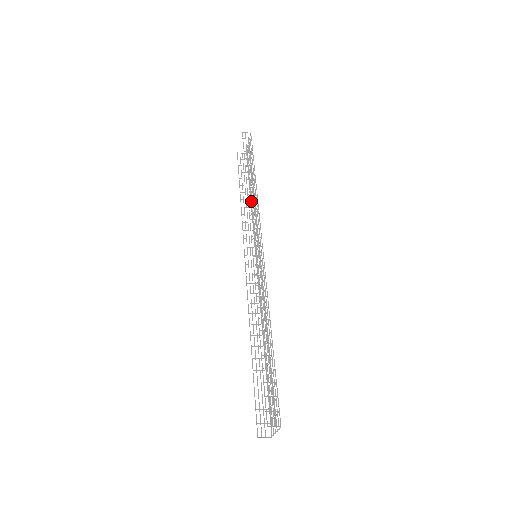
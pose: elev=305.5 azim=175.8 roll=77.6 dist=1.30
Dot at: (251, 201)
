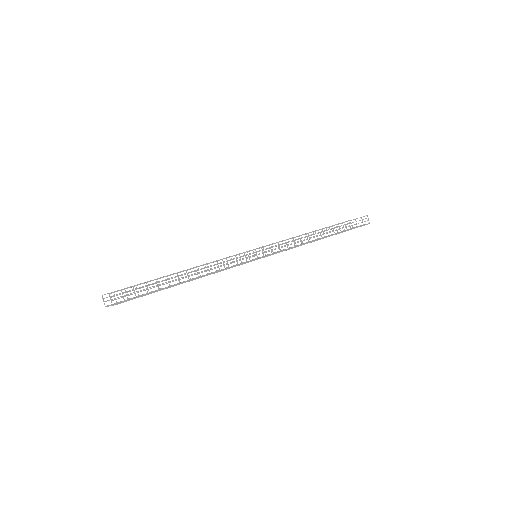
Dot at: occluded
